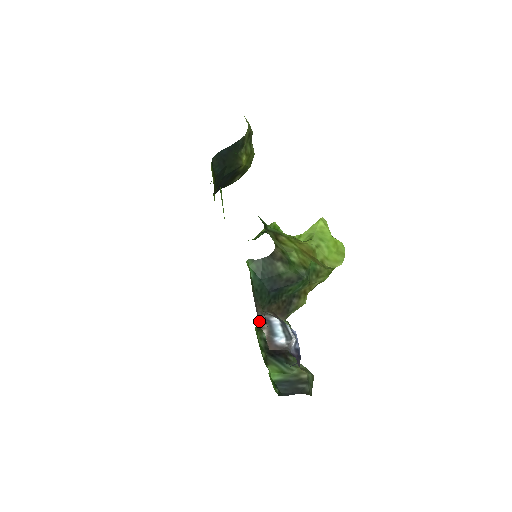
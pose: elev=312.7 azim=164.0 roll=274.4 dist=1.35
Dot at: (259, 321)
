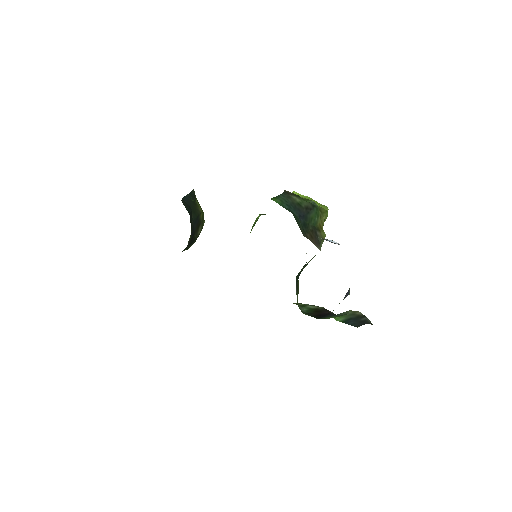
Dot at: occluded
